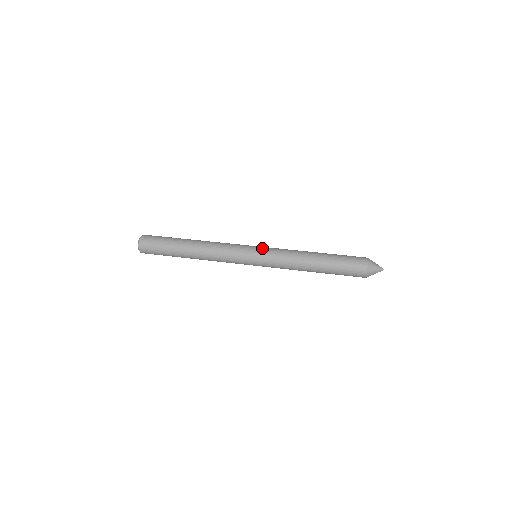
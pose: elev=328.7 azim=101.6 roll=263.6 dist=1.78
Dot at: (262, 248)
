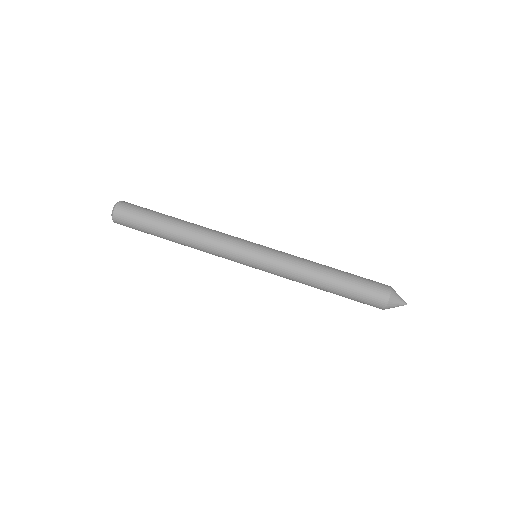
Dot at: (266, 247)
